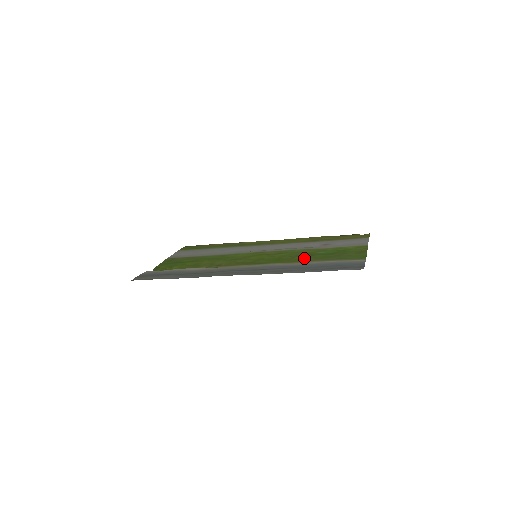
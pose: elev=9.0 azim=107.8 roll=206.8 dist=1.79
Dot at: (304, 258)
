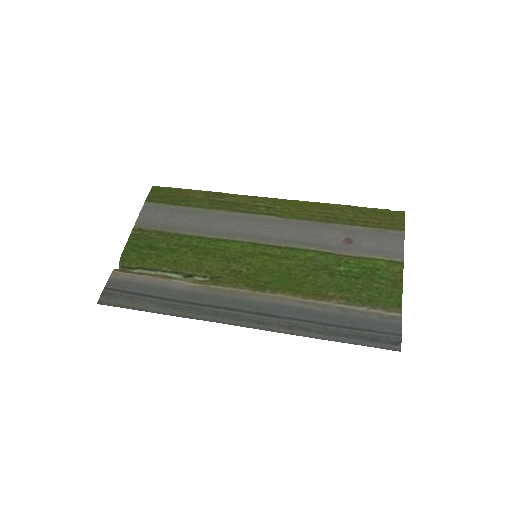
Dot at: (321, 282)
